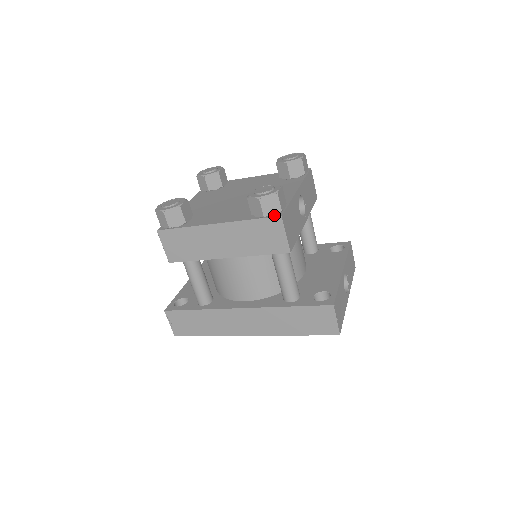
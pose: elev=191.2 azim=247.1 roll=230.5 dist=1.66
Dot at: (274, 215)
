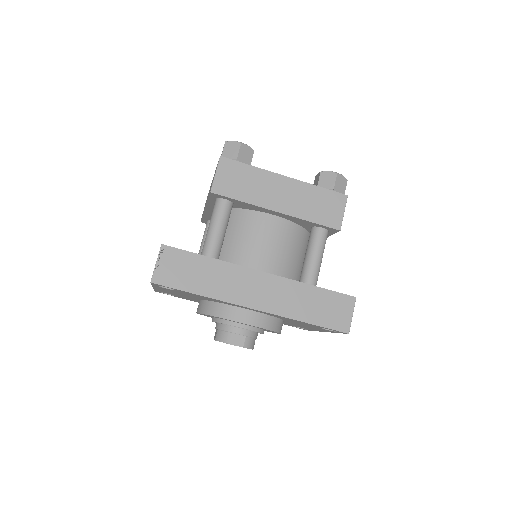
Dot at: (340, 193)
